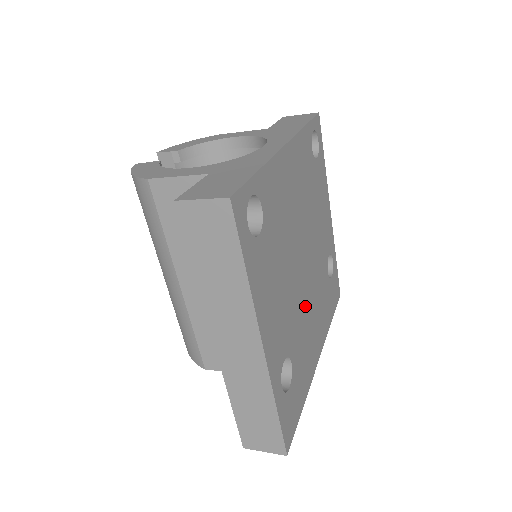
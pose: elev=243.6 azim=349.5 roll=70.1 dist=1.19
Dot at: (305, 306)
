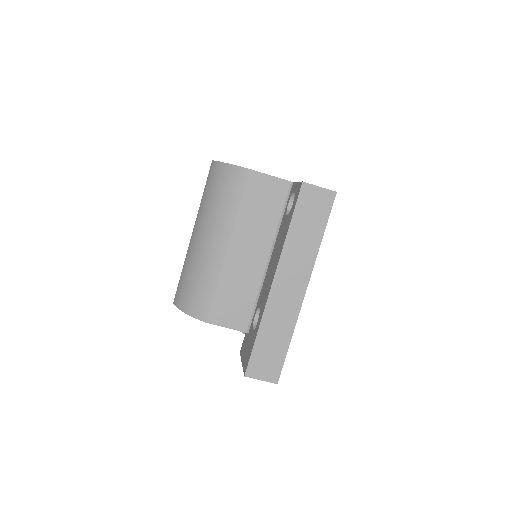
Dot at: occluded
